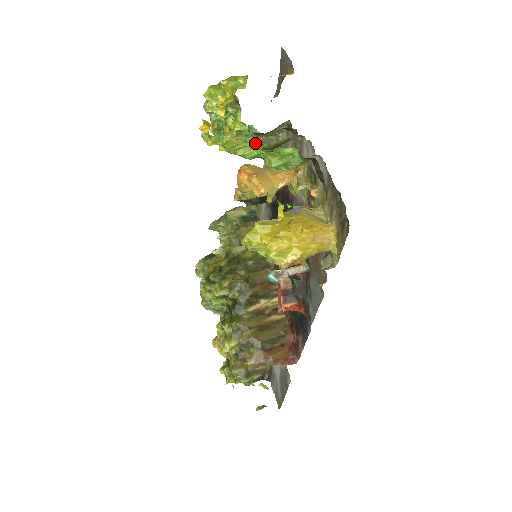
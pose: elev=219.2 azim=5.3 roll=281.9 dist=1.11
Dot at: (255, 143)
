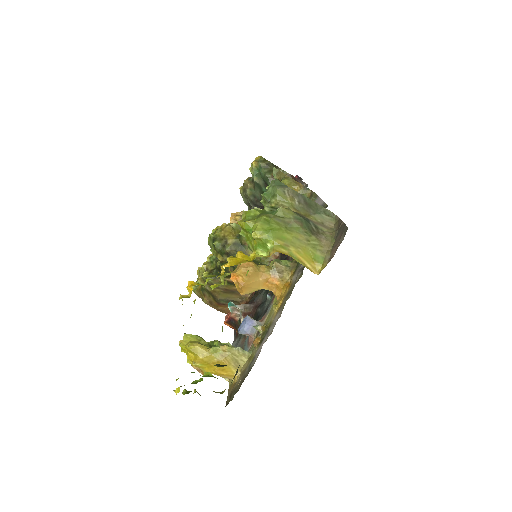
Dot at: occluded
